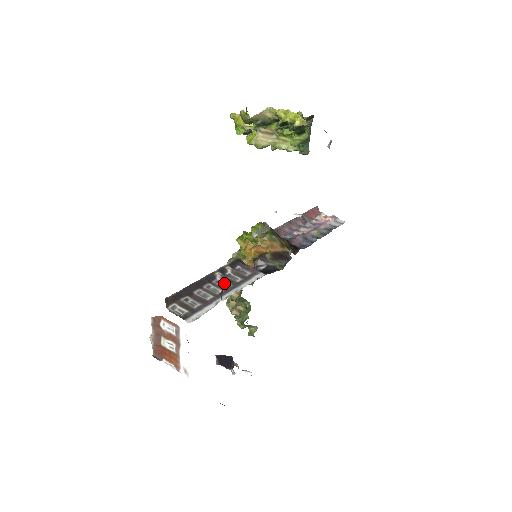
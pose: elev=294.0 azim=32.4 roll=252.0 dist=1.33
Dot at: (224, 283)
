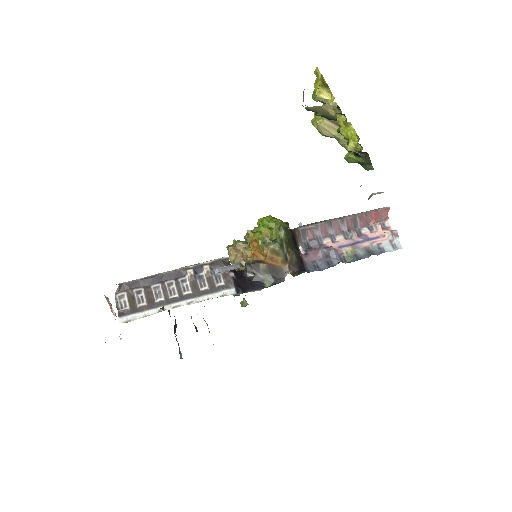
Dot at: (188, 286)
